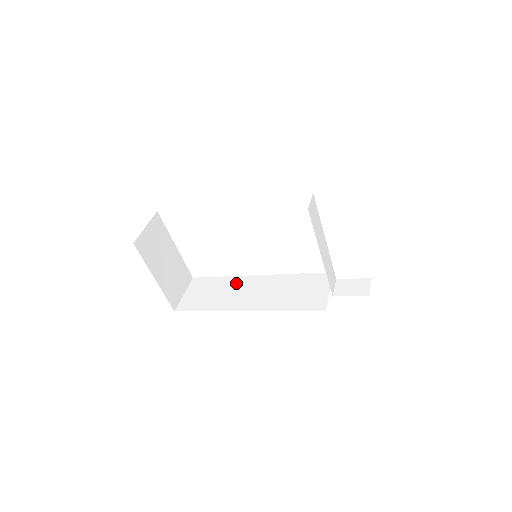
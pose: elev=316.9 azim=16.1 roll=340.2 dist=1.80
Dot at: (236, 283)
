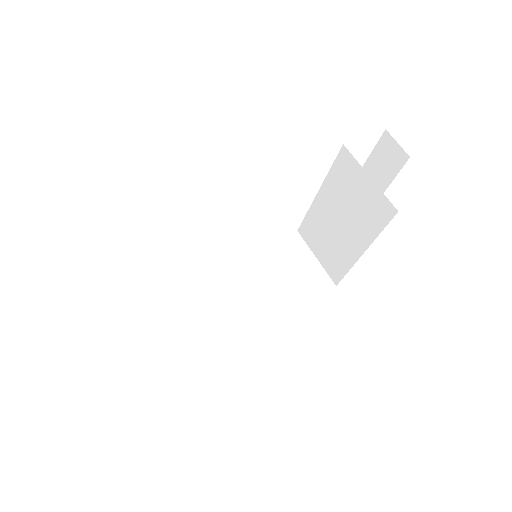
Dot at: (179, 300)
